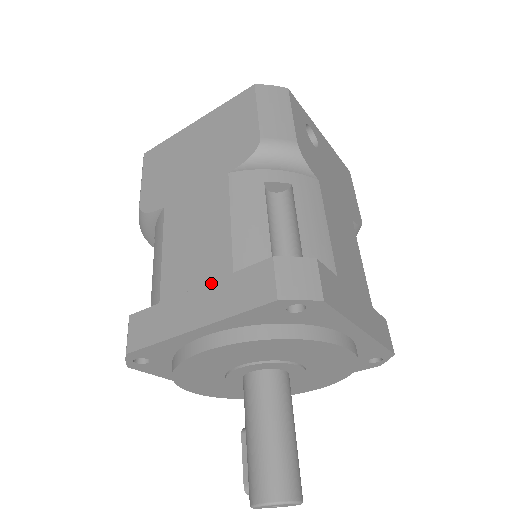
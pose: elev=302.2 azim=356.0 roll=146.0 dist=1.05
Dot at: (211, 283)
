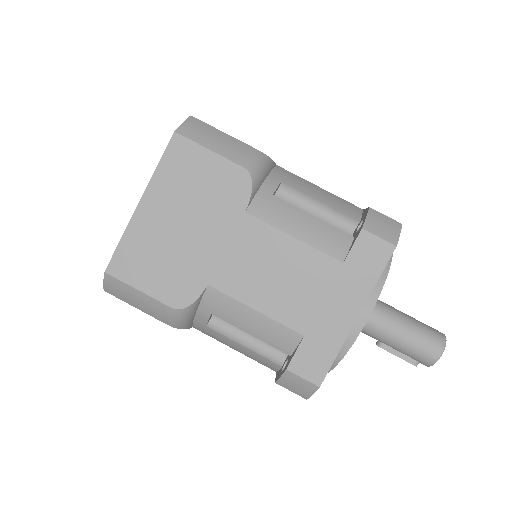
Dot at: (334, 284)
